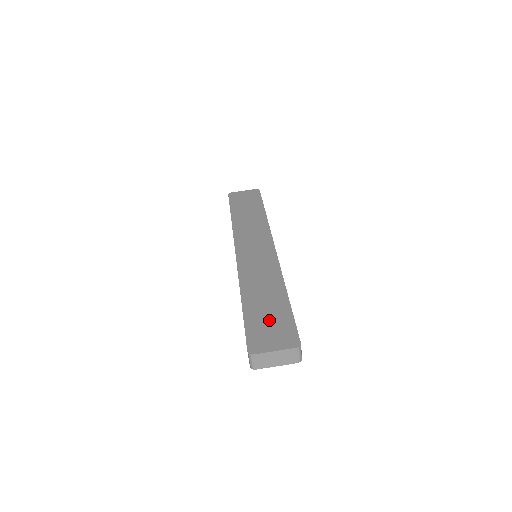
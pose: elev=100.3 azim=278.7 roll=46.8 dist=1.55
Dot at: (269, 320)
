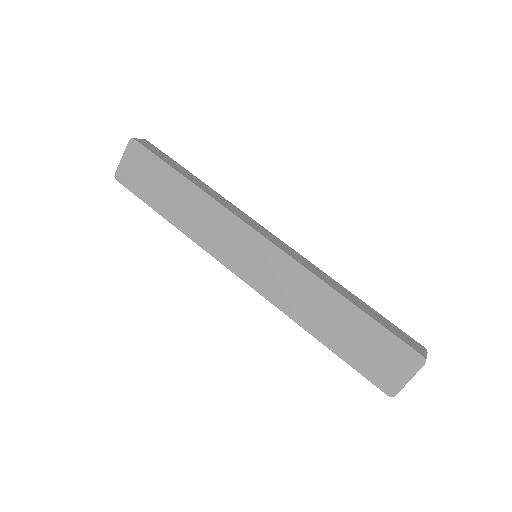
Dot at: (369, 349)
